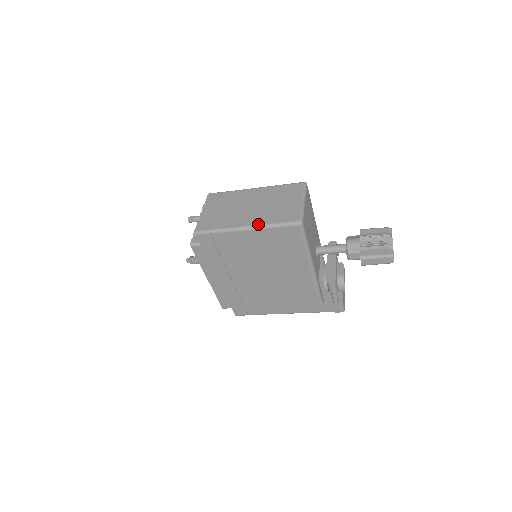
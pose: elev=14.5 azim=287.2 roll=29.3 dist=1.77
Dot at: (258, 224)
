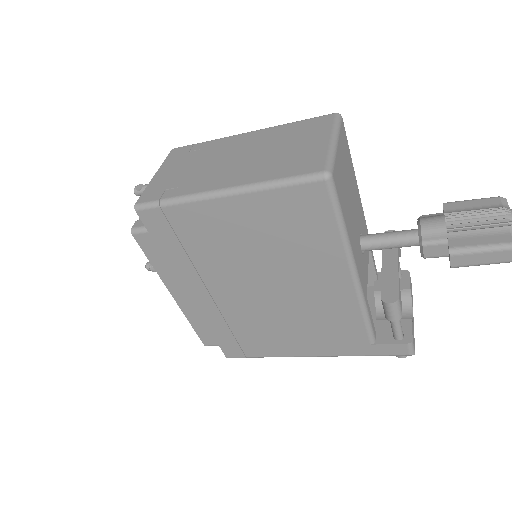
Dot at: (244, 183)
